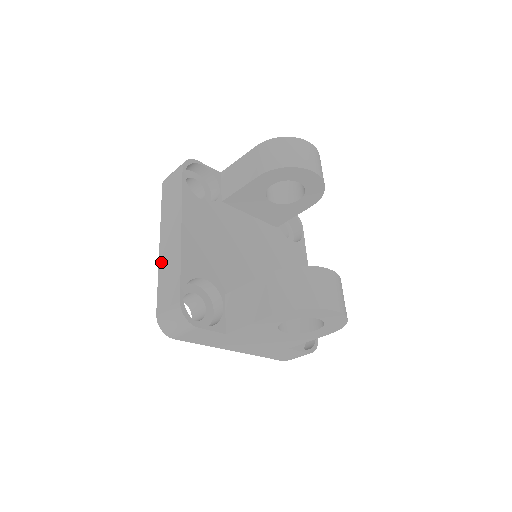
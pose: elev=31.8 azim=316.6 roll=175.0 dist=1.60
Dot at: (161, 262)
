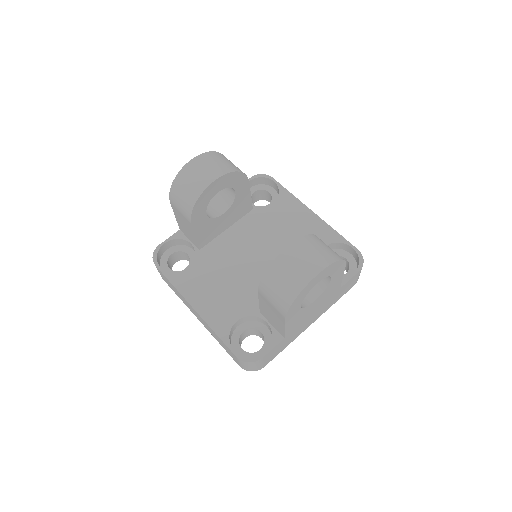
Dot at: occluded
